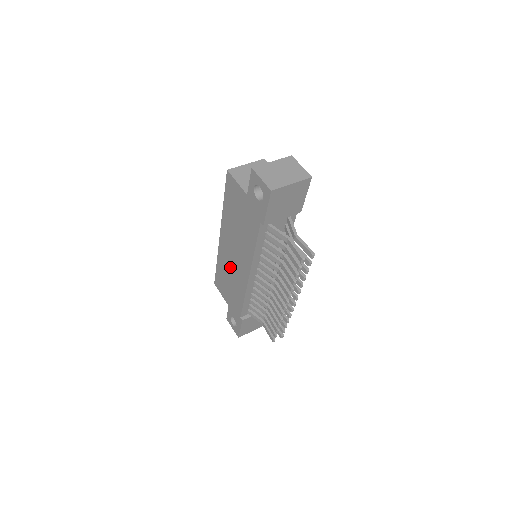
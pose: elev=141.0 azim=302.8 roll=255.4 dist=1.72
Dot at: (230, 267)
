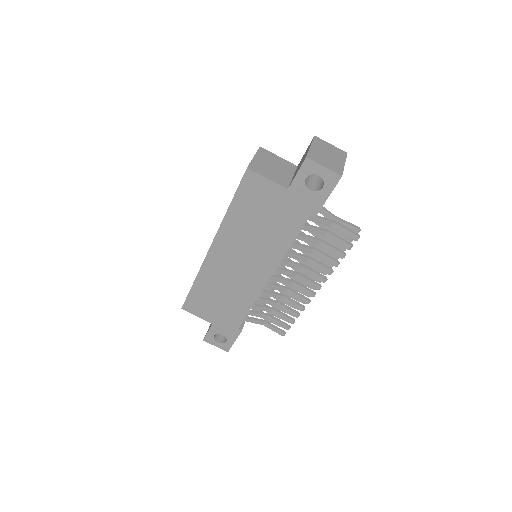
Dot at: (227, 279)
